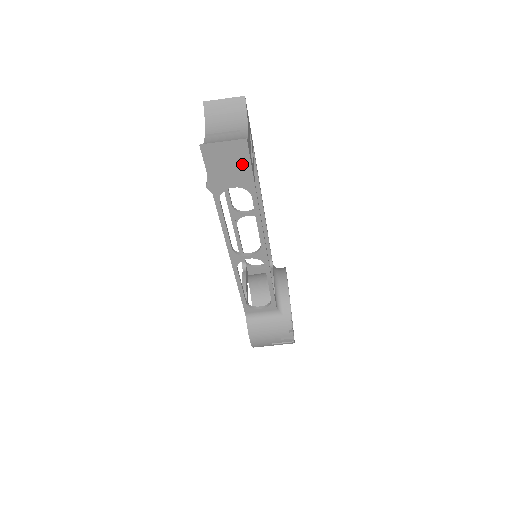
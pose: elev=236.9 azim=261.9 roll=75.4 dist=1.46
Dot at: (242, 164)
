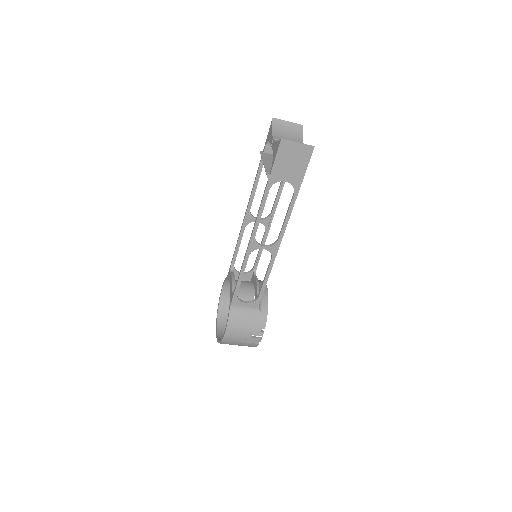
Dot at: (301, 165)
